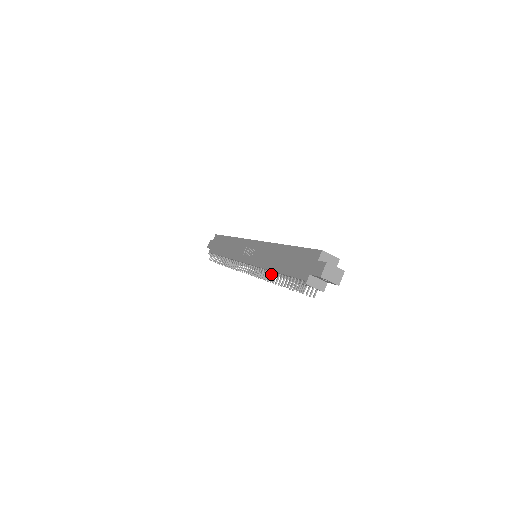
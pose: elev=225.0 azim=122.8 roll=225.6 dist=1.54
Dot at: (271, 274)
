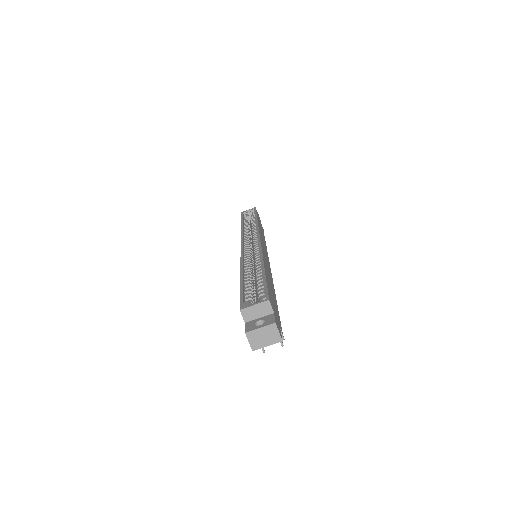
Dot at: occluded
